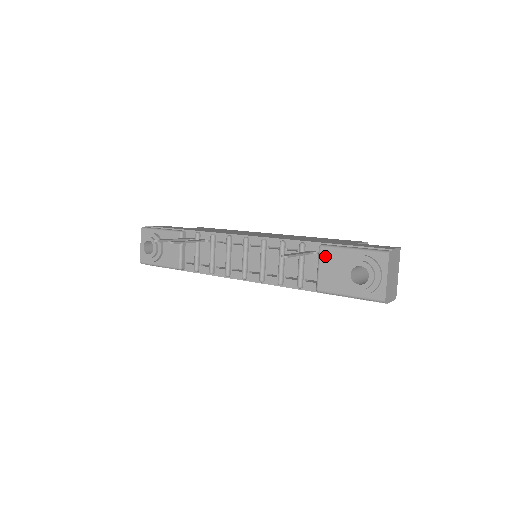
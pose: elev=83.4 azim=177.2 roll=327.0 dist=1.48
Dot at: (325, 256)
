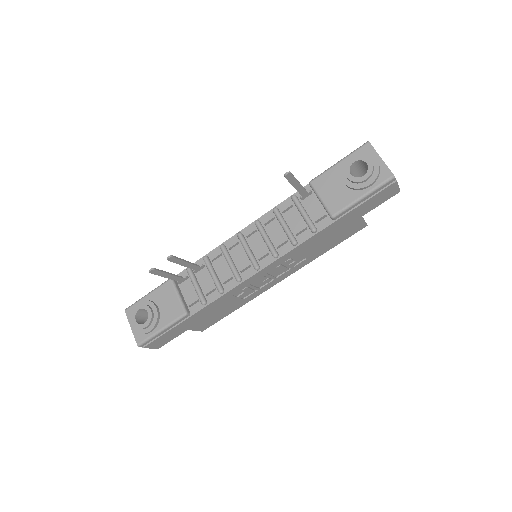
Dot at: (319, 185)
